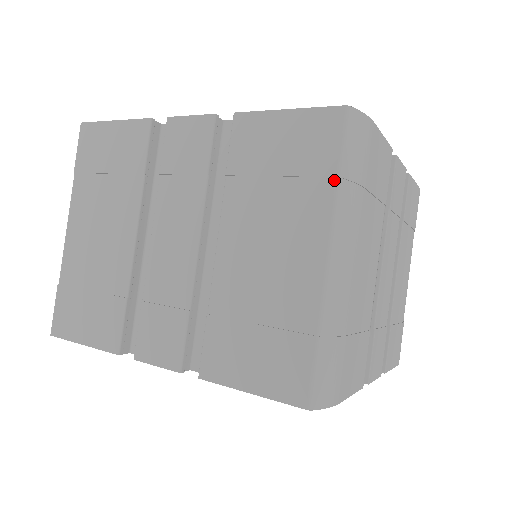
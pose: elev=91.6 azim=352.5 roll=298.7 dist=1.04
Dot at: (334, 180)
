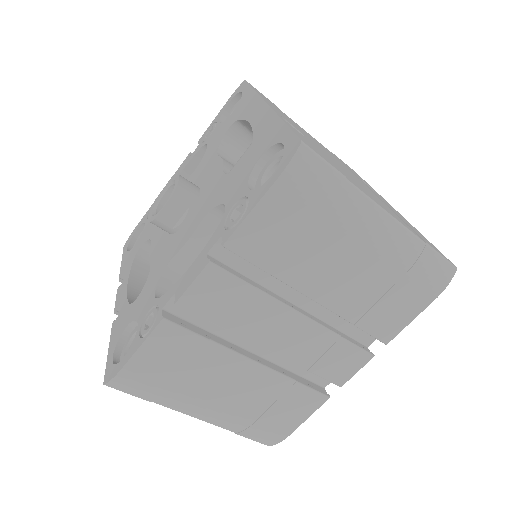
Dot at: (151, 400)
